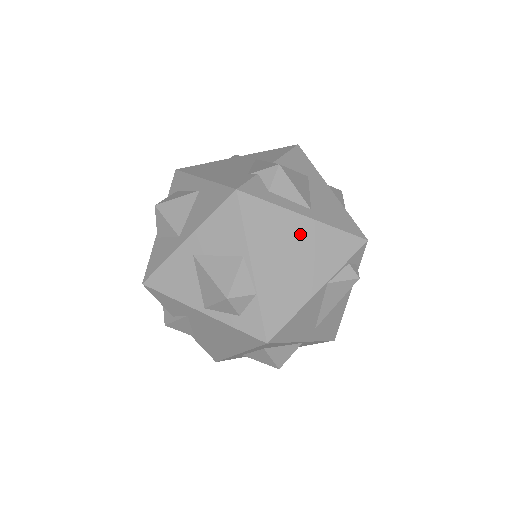
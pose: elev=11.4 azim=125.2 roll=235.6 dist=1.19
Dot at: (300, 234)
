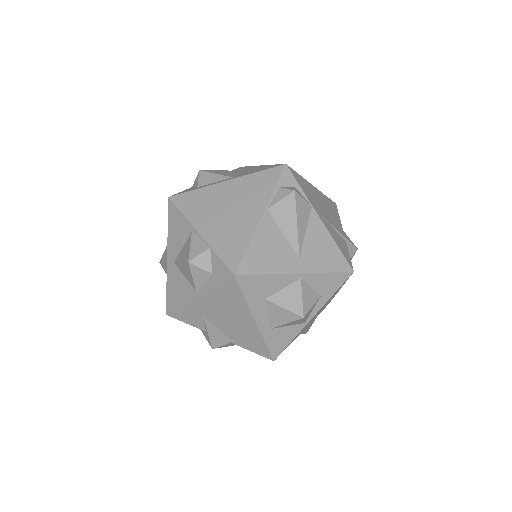
Dot at: (227, 193)
